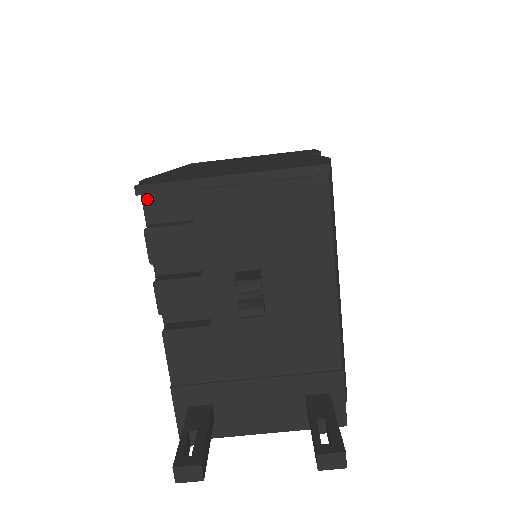
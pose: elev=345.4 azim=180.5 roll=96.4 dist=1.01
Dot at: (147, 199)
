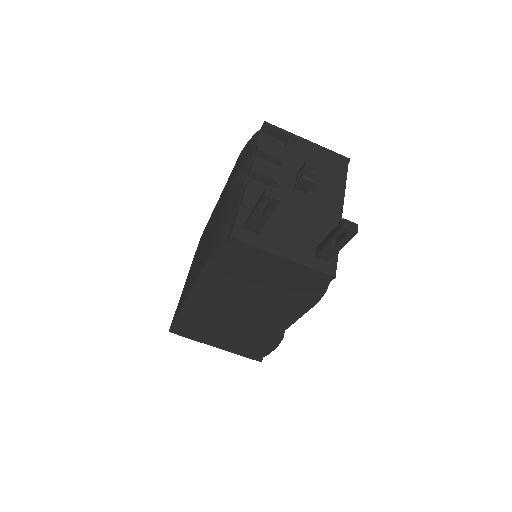
Dot at: (262, 135)
